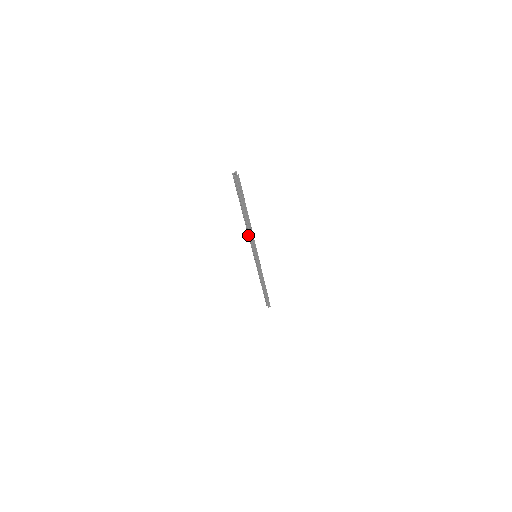
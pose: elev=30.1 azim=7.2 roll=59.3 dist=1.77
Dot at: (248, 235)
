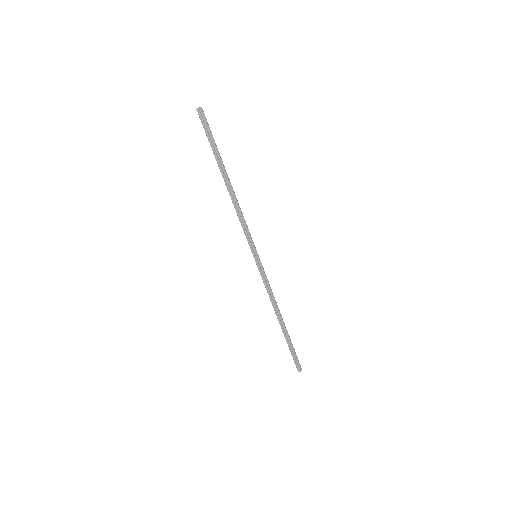
Dot at: (238, 214)
